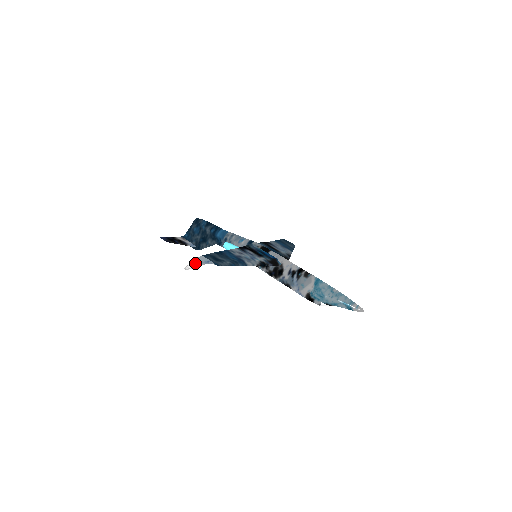
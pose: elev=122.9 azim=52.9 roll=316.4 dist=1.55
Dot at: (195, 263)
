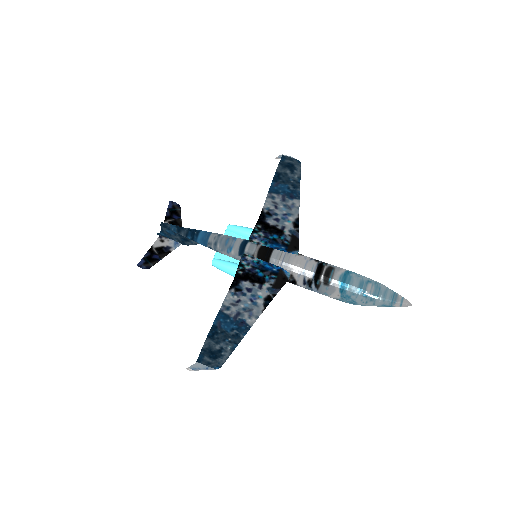
Dot at: (194, 368)
